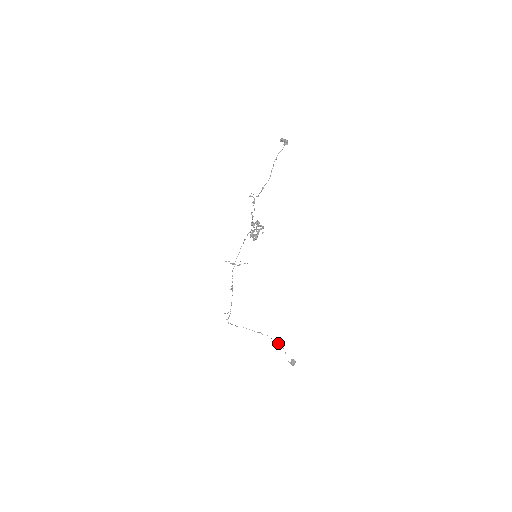
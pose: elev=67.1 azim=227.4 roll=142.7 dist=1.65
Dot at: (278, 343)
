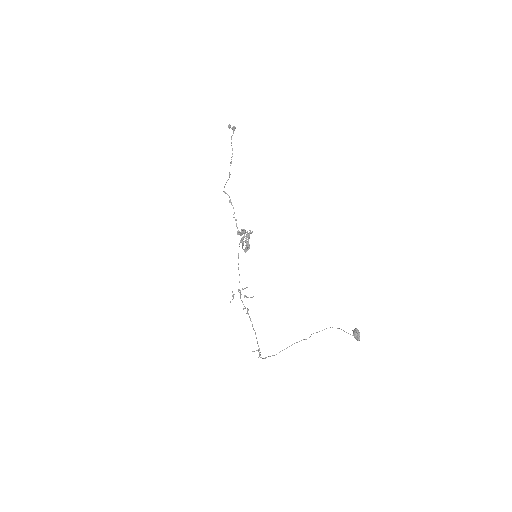
Dot at: occluded
